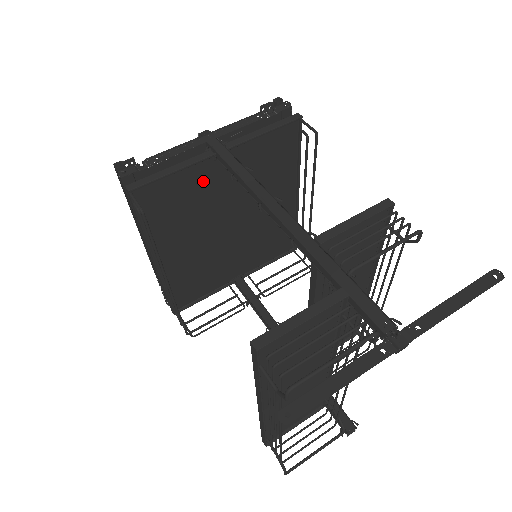
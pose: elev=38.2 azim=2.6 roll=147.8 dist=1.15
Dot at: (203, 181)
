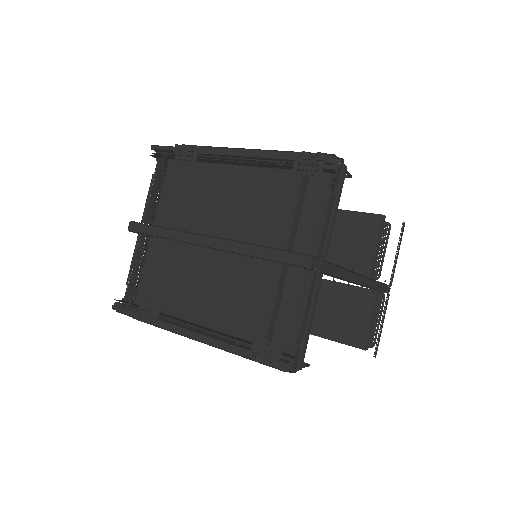
Dot at: occluded
